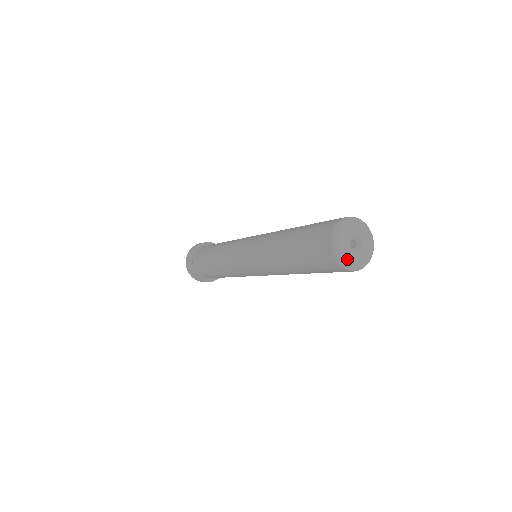
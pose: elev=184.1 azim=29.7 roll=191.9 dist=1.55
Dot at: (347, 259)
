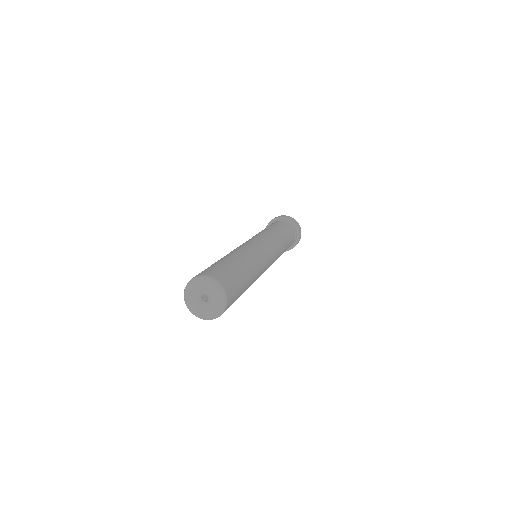
Dot at: (191, 307)
